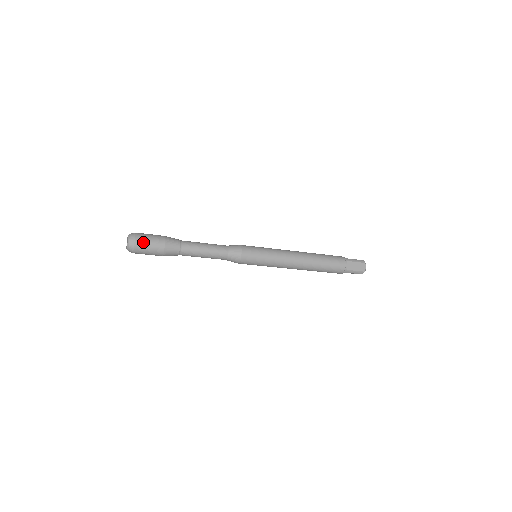
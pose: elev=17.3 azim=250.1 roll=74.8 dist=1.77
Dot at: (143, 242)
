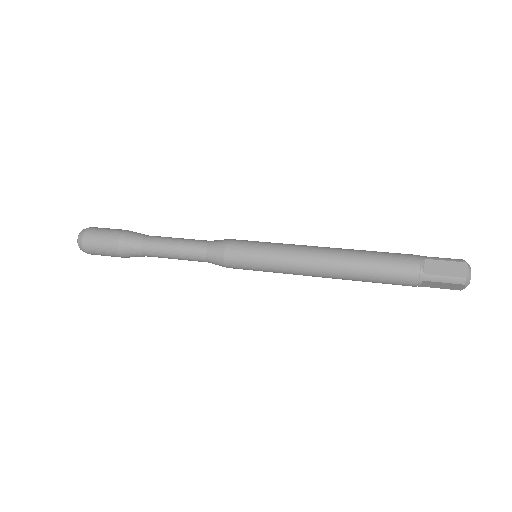
Dot at: (95, 253)
